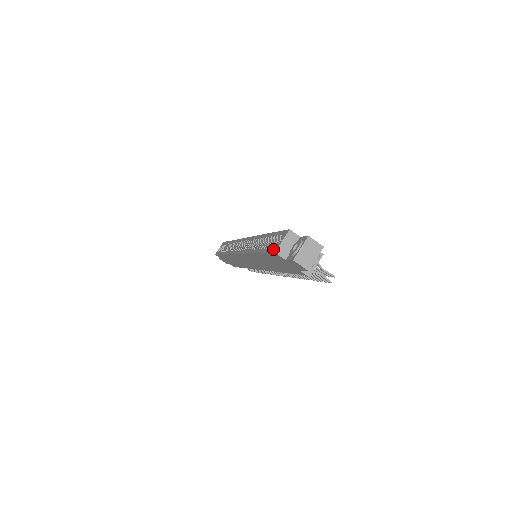
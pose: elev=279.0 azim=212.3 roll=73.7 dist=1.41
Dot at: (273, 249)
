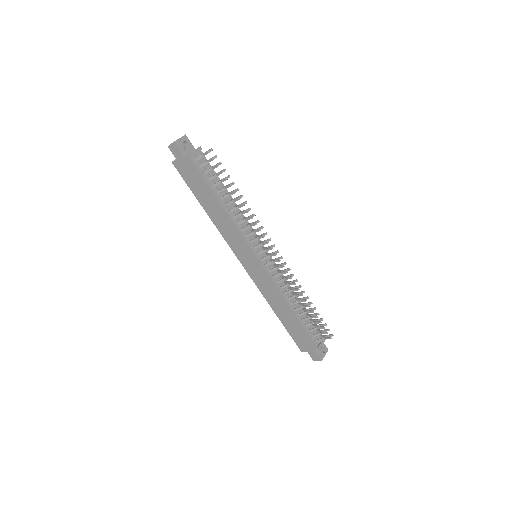
Dot at: (177, 168)
